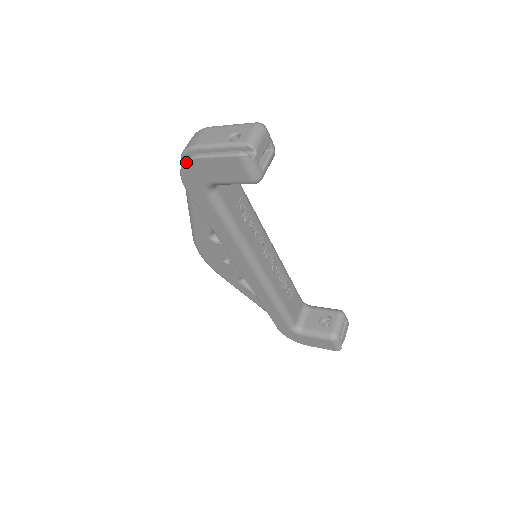
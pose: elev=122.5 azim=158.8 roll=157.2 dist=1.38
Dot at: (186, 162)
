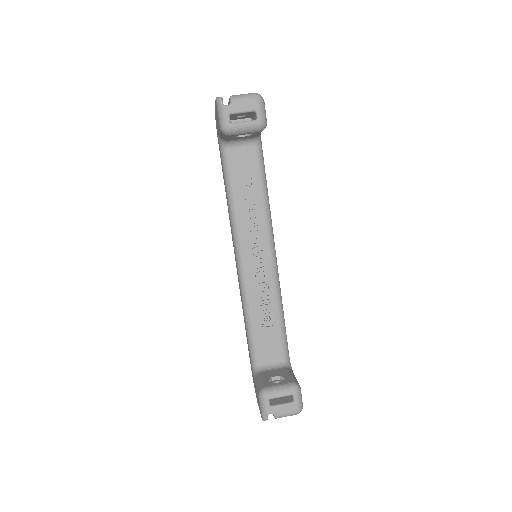
Dot at: occluded
